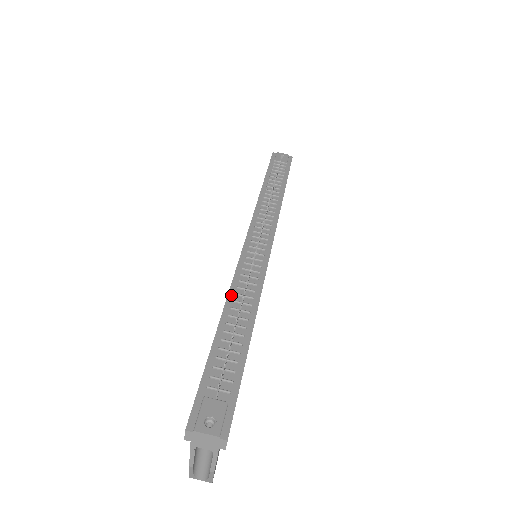
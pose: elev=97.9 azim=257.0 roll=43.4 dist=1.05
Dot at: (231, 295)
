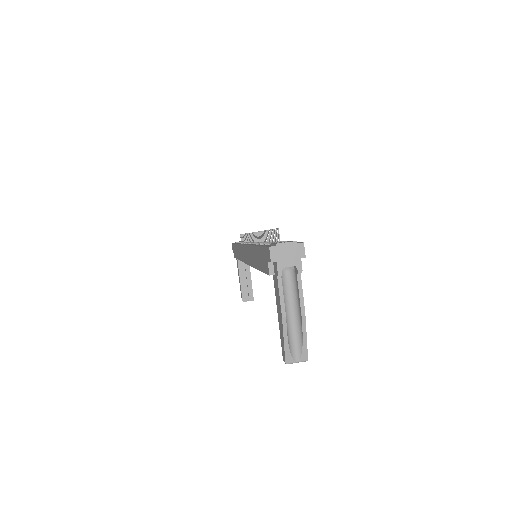
Dot at: occluded
